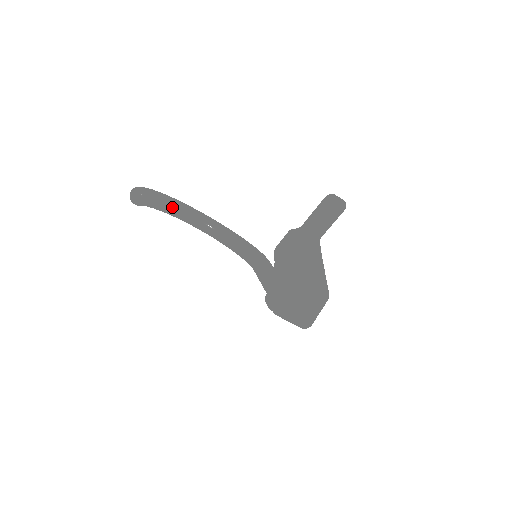
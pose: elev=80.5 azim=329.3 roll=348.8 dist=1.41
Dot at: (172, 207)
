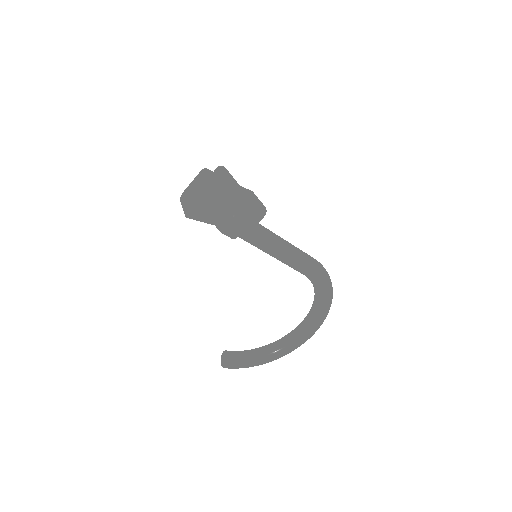
Dot at: (270, 347)
